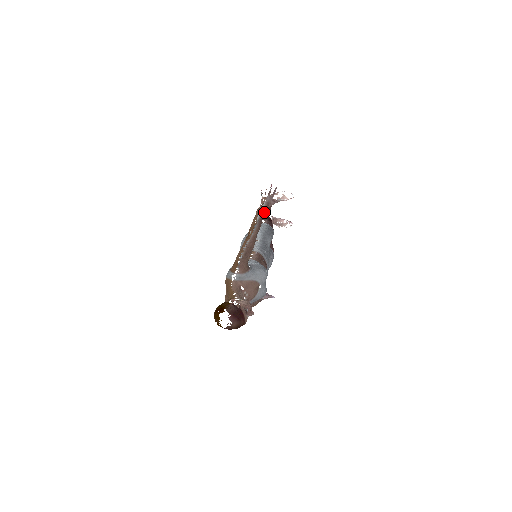
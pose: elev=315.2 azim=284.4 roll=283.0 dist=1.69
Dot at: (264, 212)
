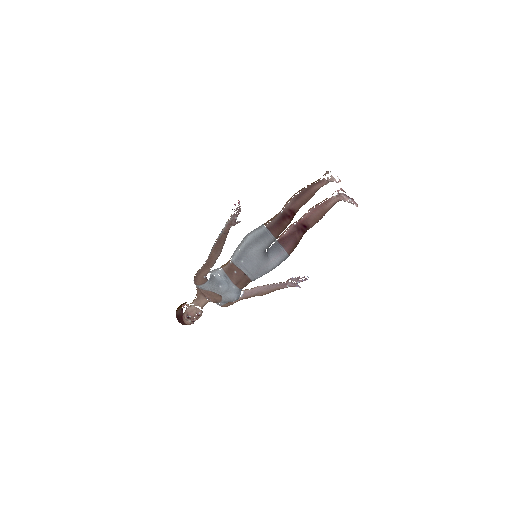
Dot at: (224, 232)
